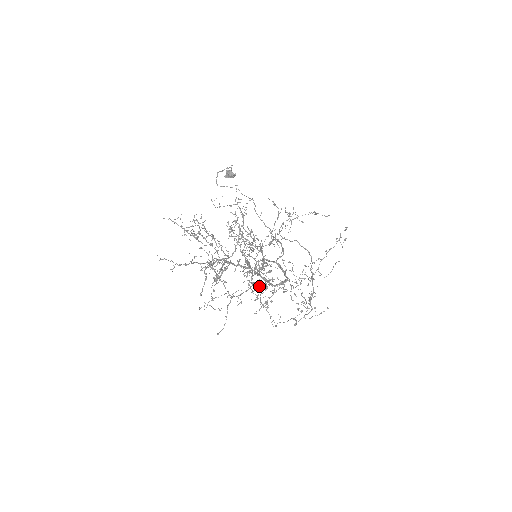
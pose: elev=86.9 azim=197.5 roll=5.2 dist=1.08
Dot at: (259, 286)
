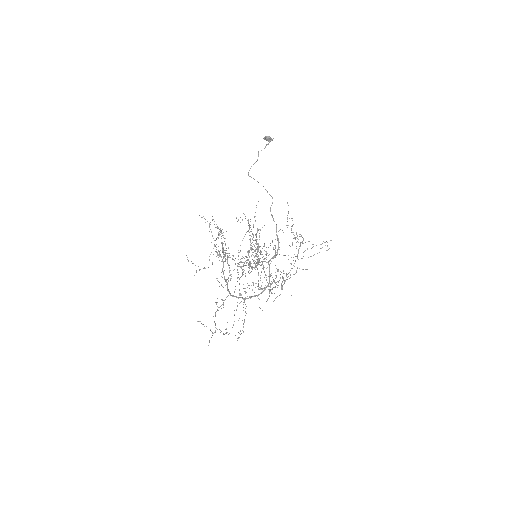
Dot at: occluded
